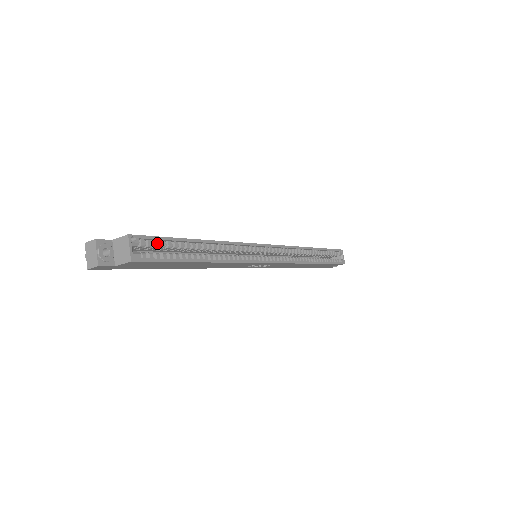
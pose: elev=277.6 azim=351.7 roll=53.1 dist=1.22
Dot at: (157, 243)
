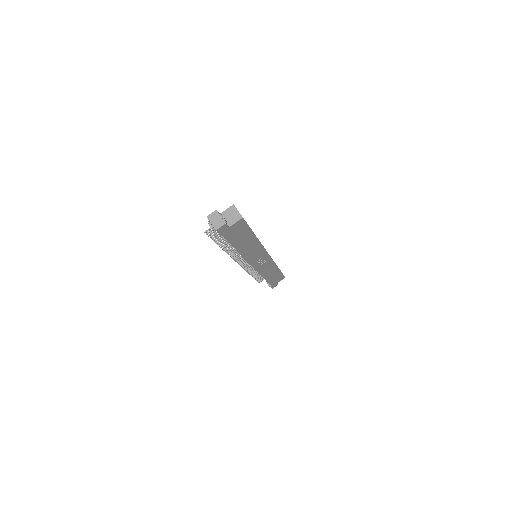
Dot at: occluded
